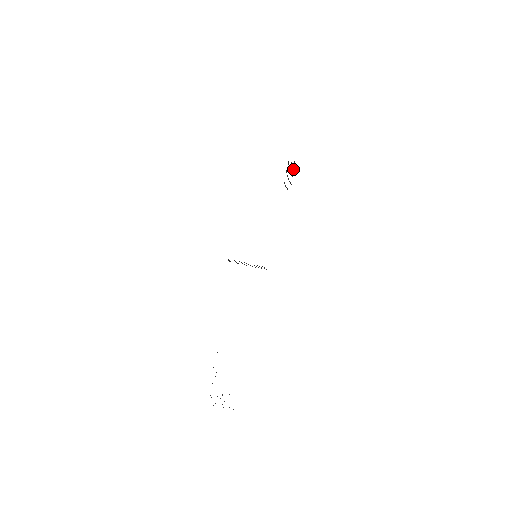
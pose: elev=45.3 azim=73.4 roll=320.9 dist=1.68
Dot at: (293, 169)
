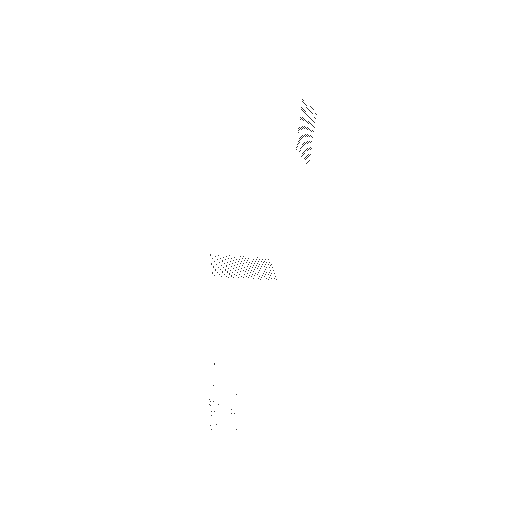
Dot at: occluded
